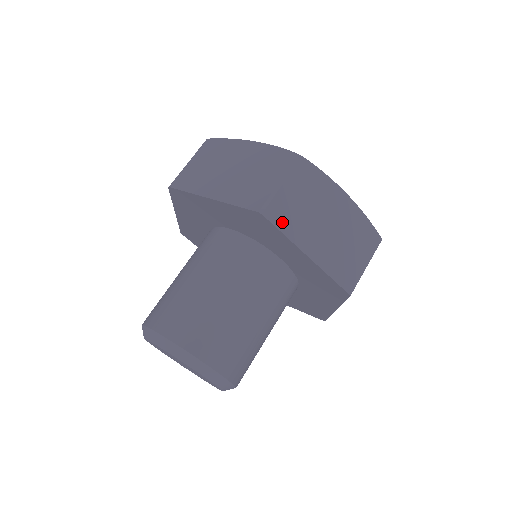
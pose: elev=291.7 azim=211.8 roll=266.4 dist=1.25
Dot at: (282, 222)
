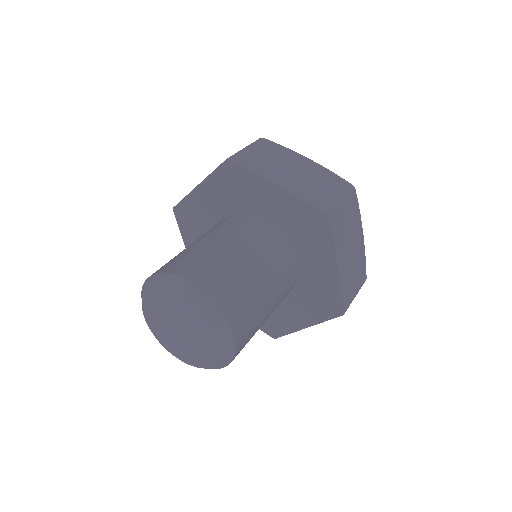
Dot at: (248, 165)
